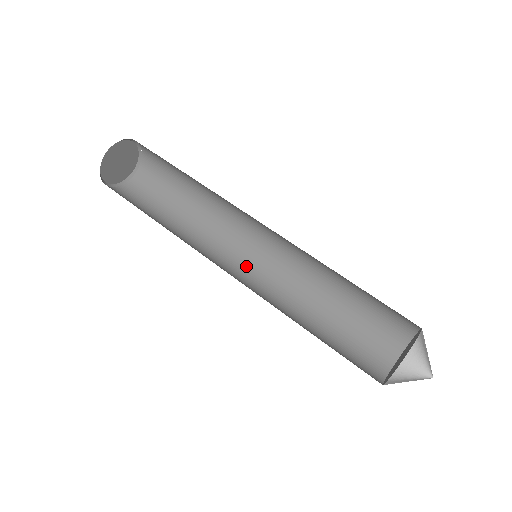
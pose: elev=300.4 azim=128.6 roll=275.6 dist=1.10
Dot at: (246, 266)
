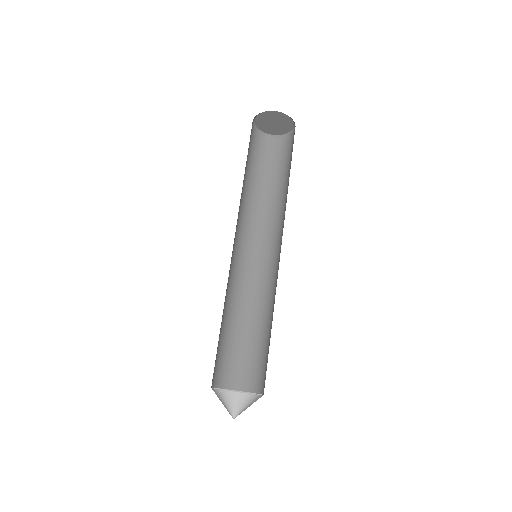
Dot at: (244, 252)
